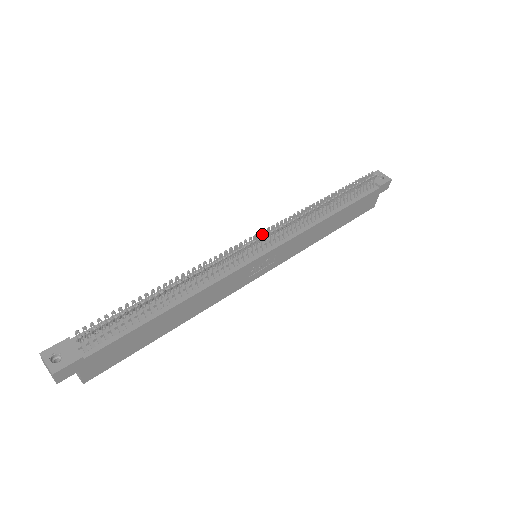
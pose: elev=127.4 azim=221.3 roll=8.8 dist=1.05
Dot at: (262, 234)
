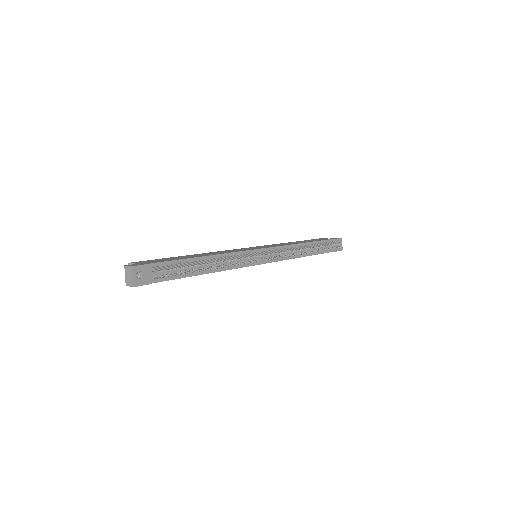
Dot at: (272, 253)
